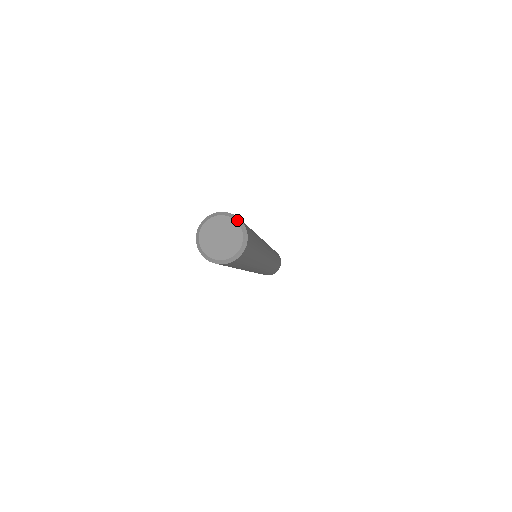
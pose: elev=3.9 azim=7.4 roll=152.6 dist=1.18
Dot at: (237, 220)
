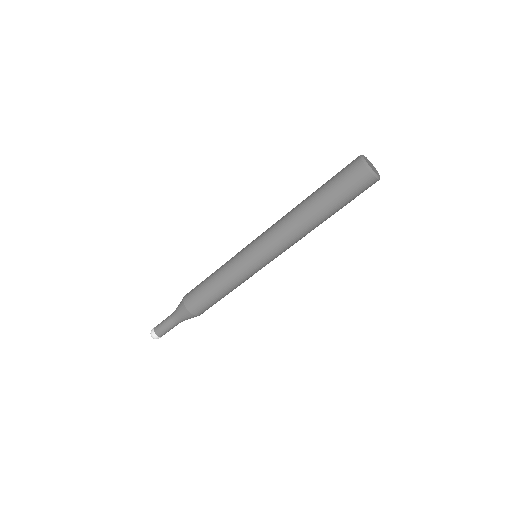
Dot at: occluded
